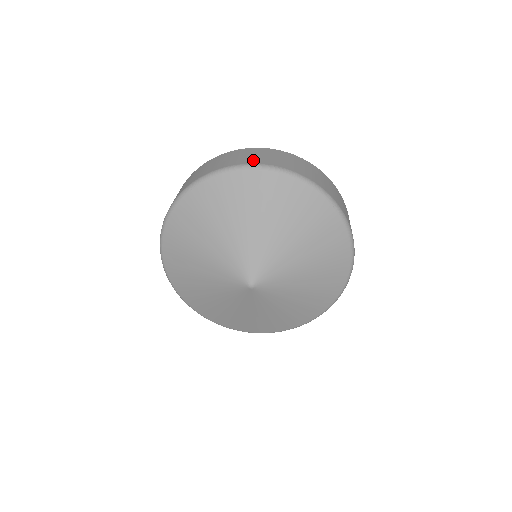
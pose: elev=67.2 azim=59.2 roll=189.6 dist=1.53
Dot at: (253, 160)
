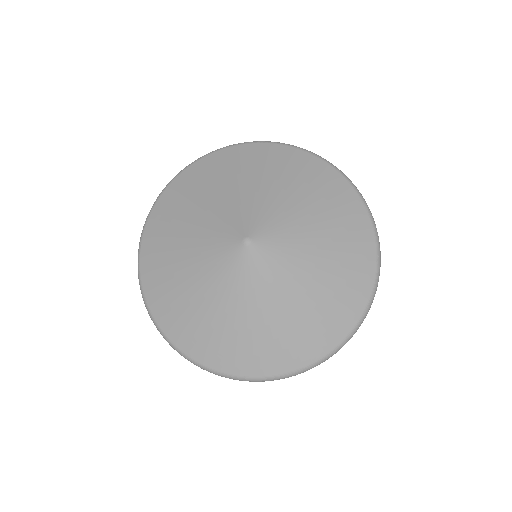
Dot at: occluded
